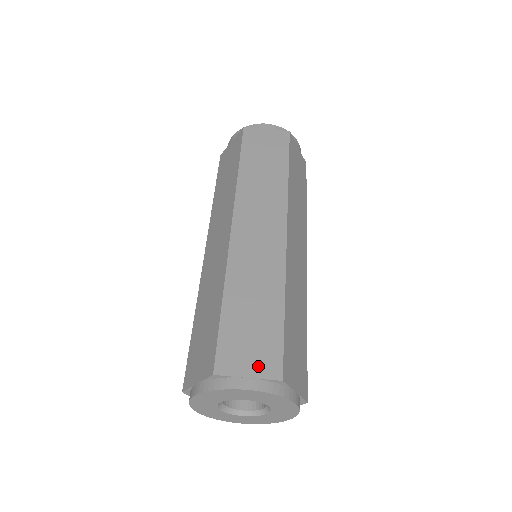
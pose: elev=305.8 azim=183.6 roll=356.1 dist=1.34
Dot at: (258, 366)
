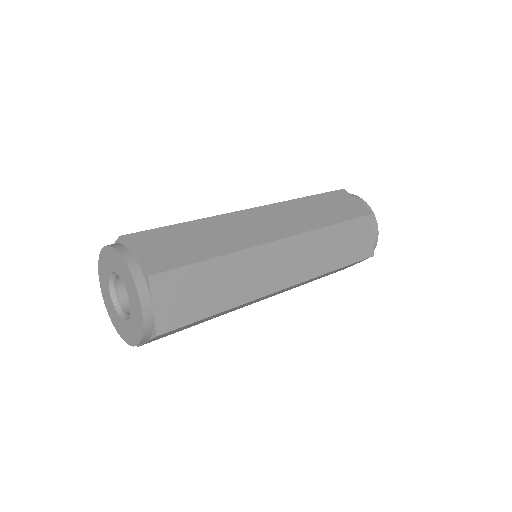
Dot at: occluded
